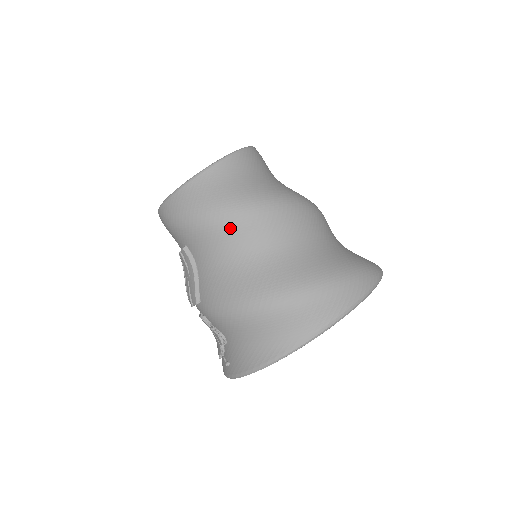
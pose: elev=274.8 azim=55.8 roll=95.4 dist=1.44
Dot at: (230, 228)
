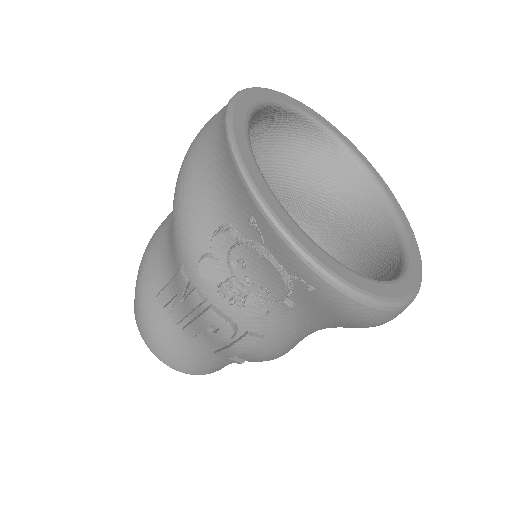
Dot at: (160, 227)
